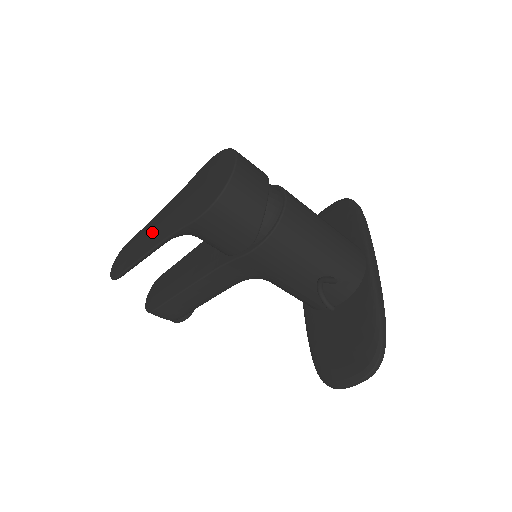
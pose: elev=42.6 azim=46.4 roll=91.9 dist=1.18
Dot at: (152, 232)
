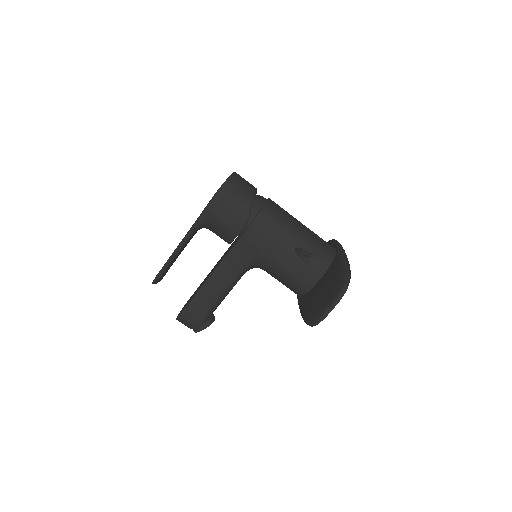
Dot at: occluded
